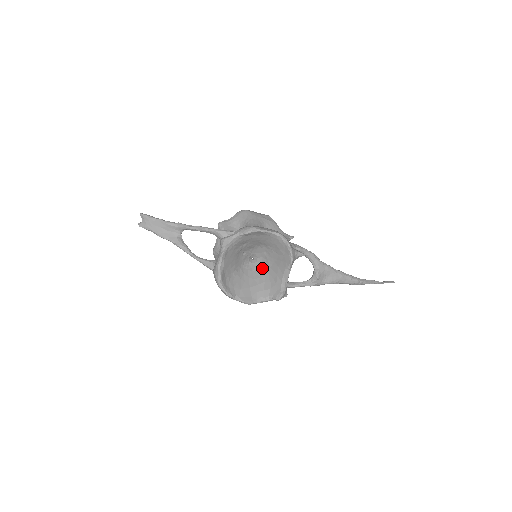
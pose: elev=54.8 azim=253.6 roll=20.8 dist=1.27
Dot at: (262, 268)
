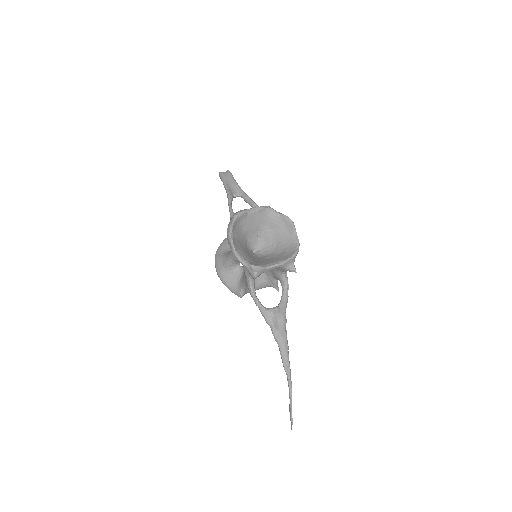
Dot at: (256, 257)
